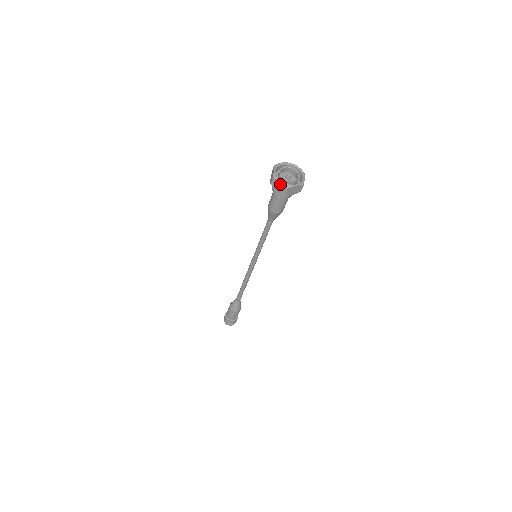
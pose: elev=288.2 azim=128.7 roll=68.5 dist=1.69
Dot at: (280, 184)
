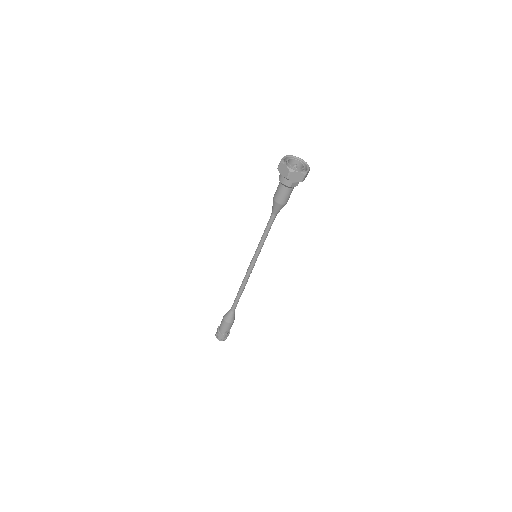
Dot at: (285, 168)
